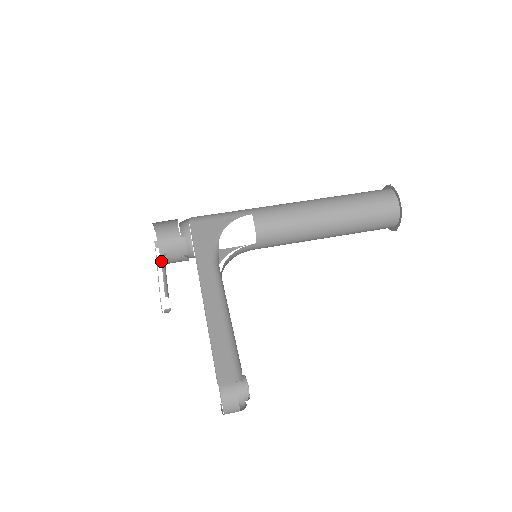
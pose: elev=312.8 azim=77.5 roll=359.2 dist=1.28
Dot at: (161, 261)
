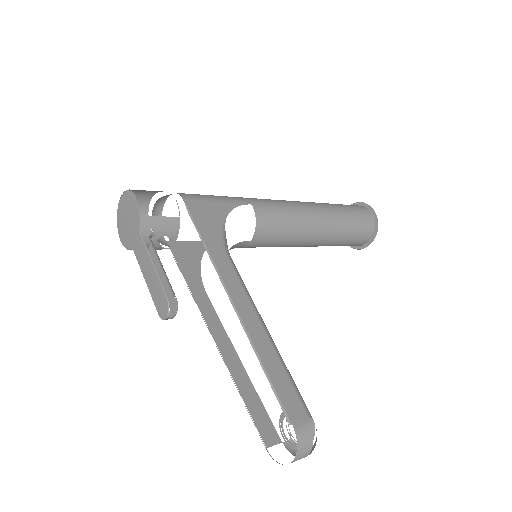
Dot at: occluded
